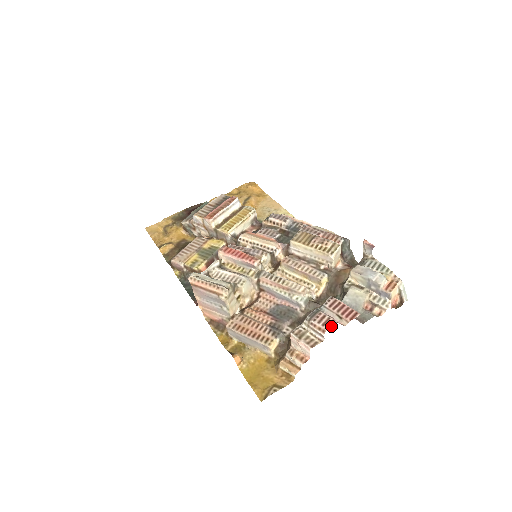
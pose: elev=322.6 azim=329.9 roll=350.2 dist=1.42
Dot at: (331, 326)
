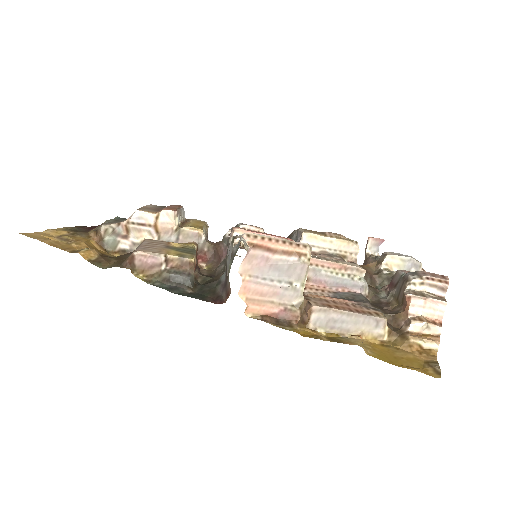
Dot at: (447, 278)
